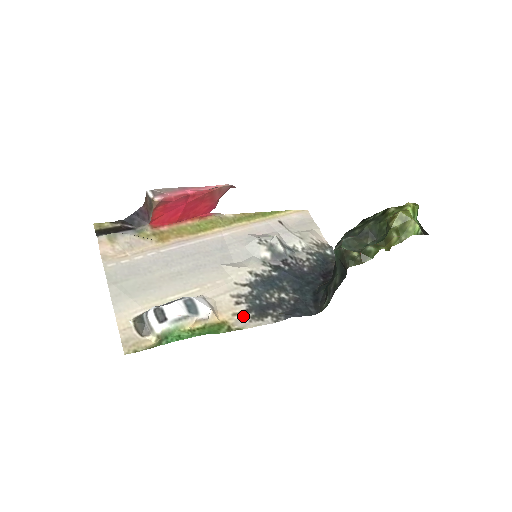
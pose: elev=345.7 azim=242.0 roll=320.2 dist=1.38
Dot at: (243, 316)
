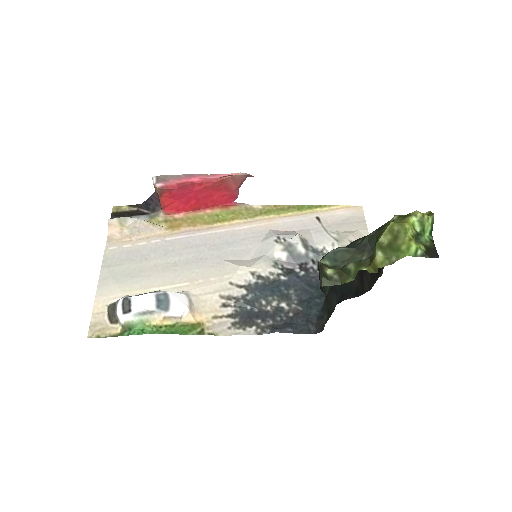
Dot at: (224, 321)
